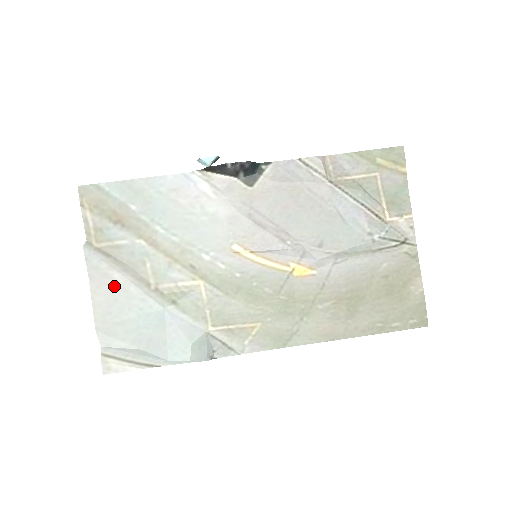
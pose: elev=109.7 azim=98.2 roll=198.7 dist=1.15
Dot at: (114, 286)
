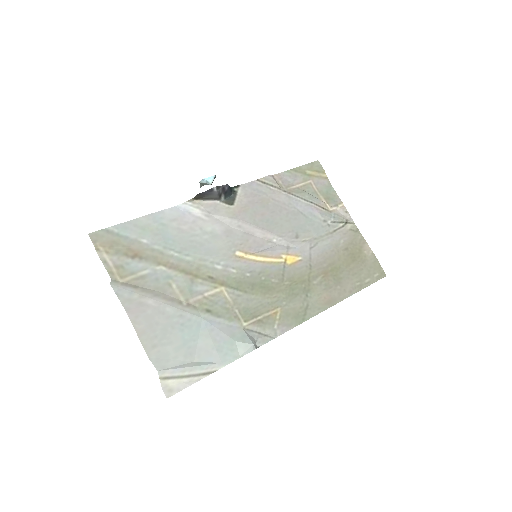
Dot at: (151, 311)
